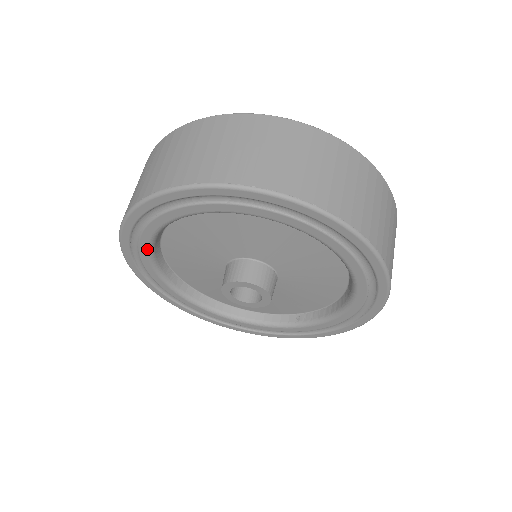
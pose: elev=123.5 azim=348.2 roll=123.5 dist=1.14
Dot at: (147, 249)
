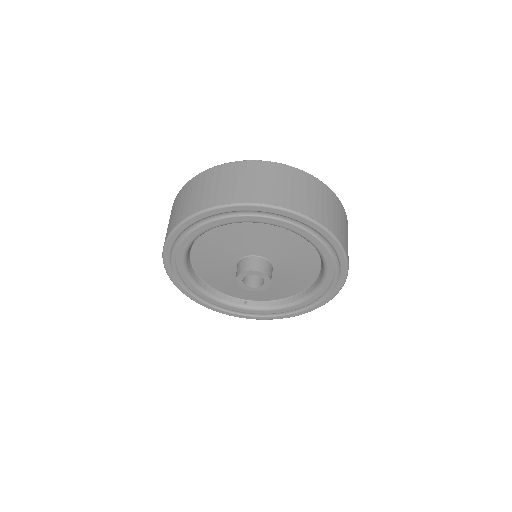
Dot at: (209, 228)
